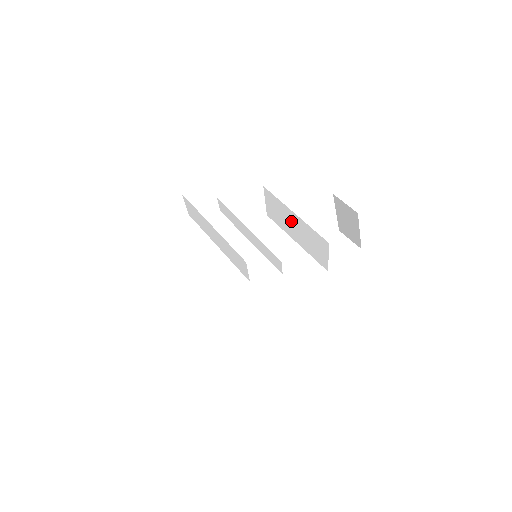
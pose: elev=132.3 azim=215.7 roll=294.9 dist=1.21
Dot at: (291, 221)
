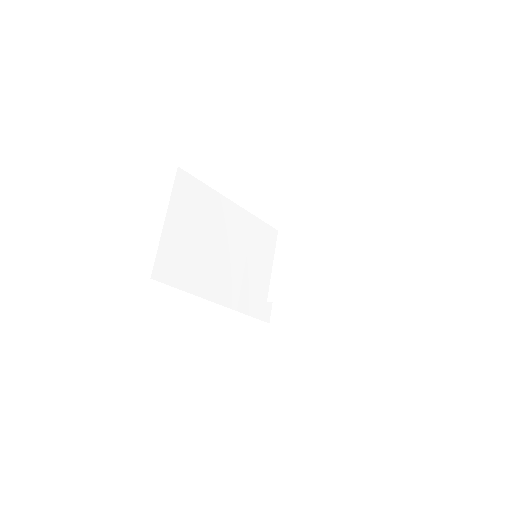
Dot at: occluded
